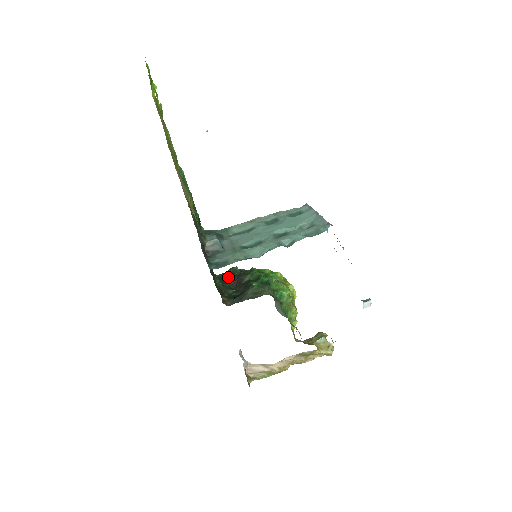
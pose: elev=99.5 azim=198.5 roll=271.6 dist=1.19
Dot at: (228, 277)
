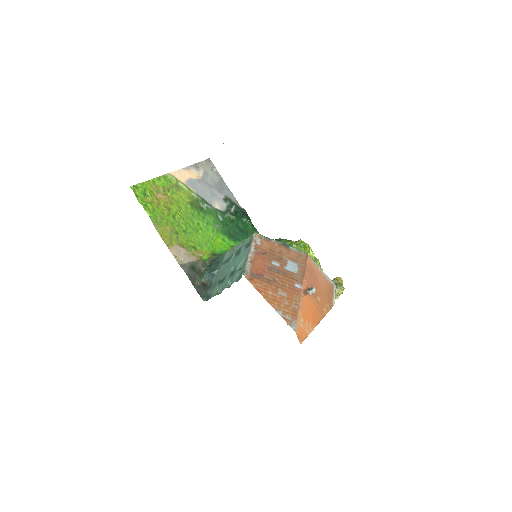
Dot at: occluded
